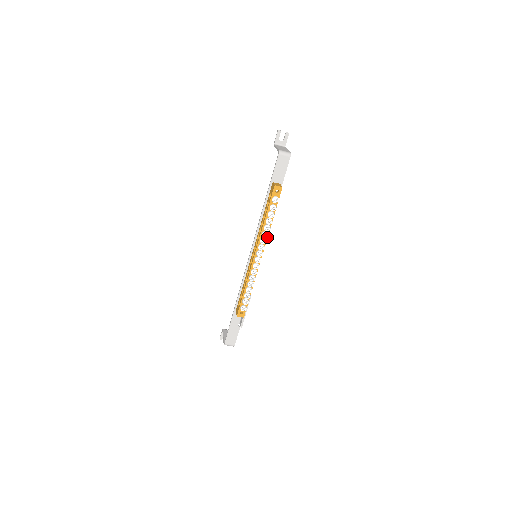
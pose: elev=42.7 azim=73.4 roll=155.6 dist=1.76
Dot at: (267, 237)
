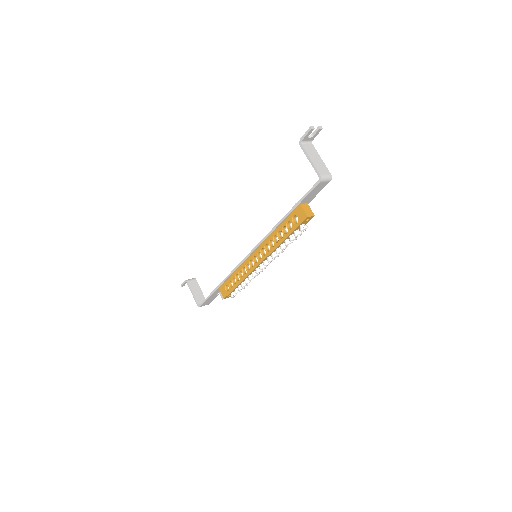
Dot at: occluded
